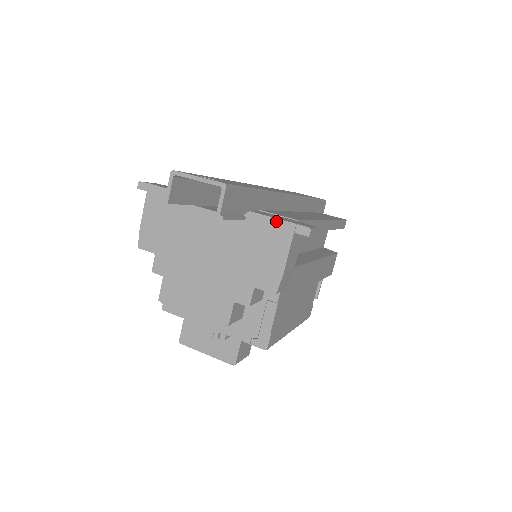
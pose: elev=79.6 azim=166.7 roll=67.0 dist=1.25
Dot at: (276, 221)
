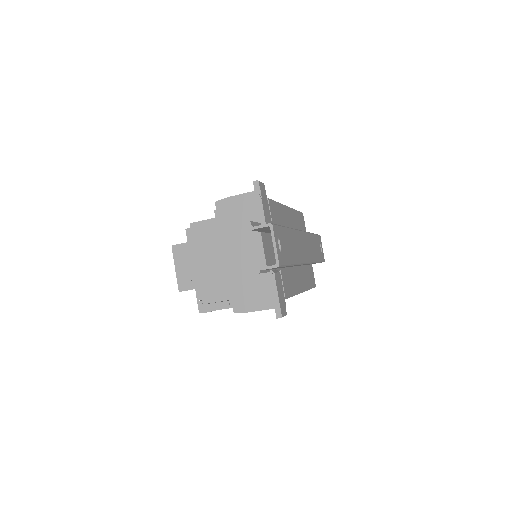
Dot at: (276, 294)
